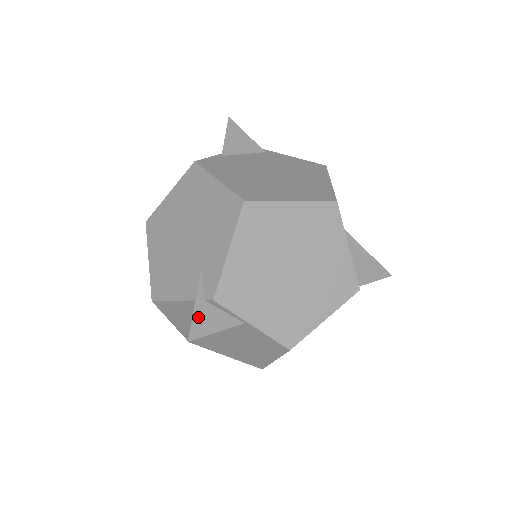
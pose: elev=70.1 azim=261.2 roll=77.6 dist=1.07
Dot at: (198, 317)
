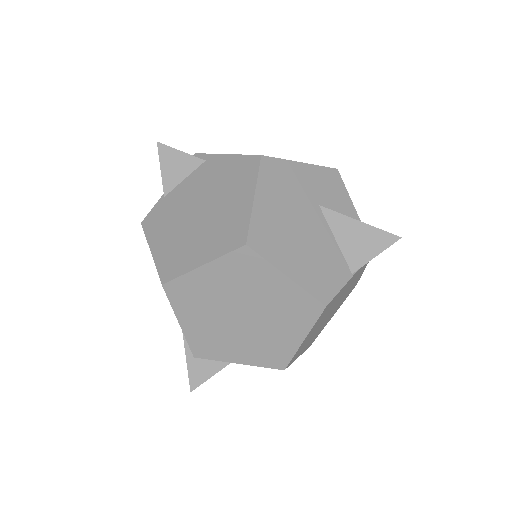
Dot at: (192, 370)
